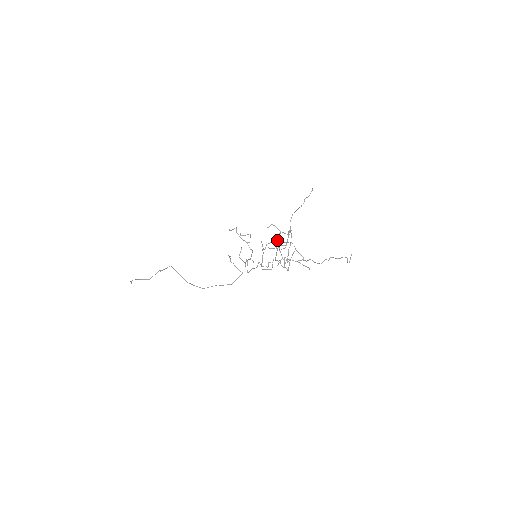
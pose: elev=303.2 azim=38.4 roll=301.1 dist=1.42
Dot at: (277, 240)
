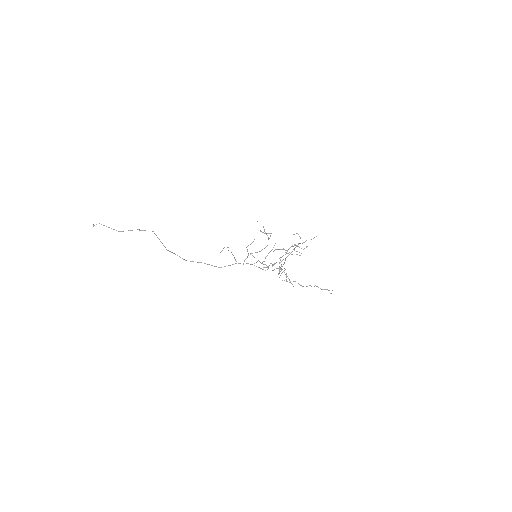
Dot at: (287, 250)
